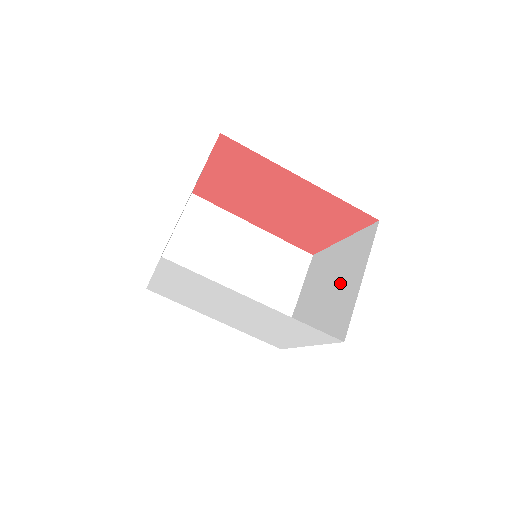
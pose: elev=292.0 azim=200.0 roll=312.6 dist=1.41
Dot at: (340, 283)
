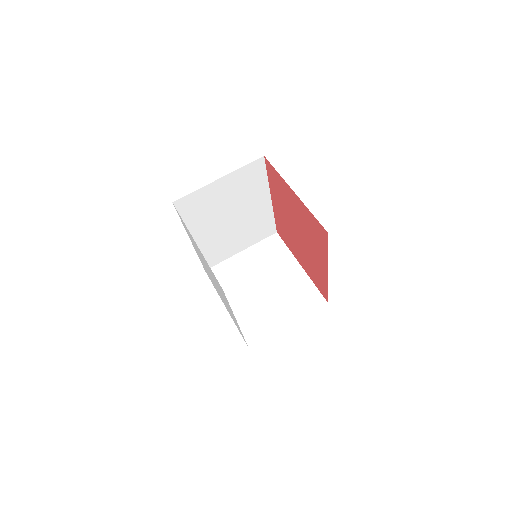
Dot at: (275, 300)
